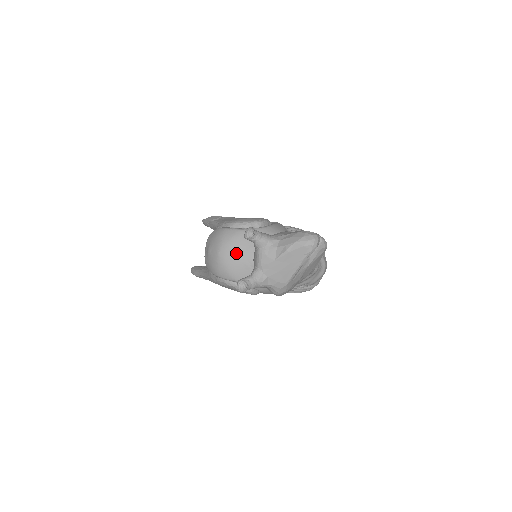
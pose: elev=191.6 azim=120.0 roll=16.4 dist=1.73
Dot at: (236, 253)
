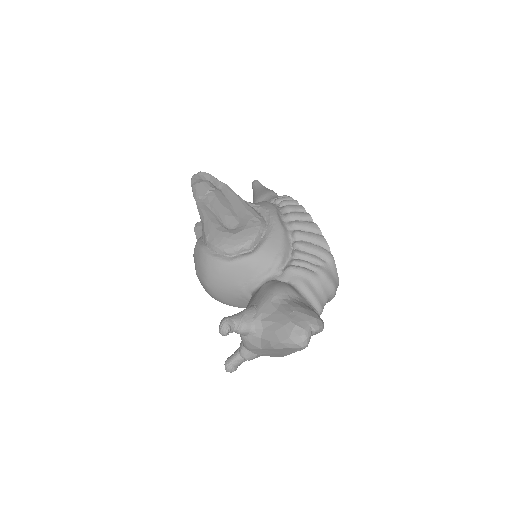
Dot at: (225, 289)
